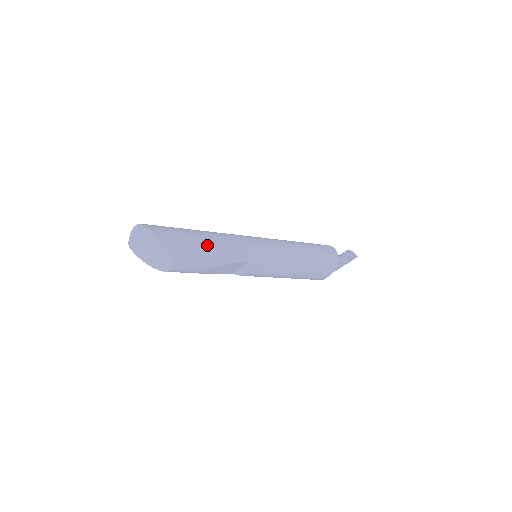
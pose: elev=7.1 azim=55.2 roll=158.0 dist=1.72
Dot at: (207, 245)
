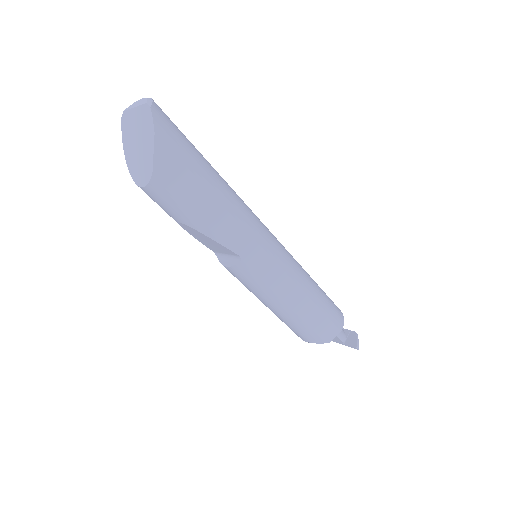
Dot at: (209, 198)
